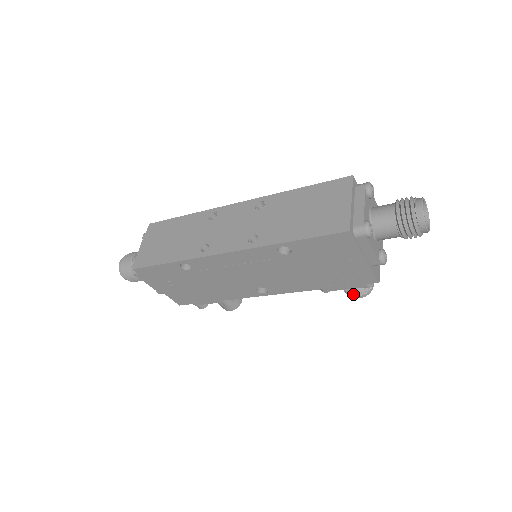
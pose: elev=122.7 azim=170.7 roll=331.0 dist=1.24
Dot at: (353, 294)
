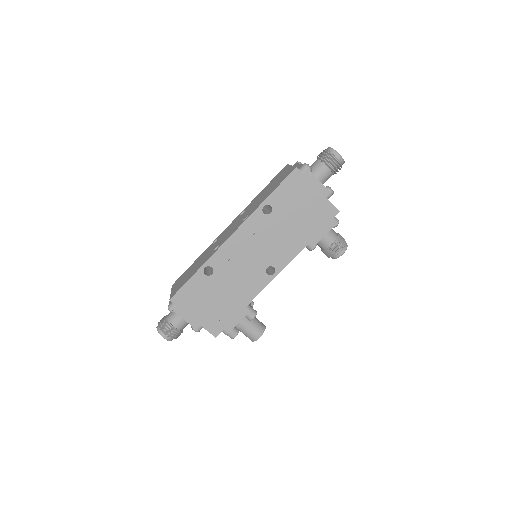
Dot at: (335, 250)
